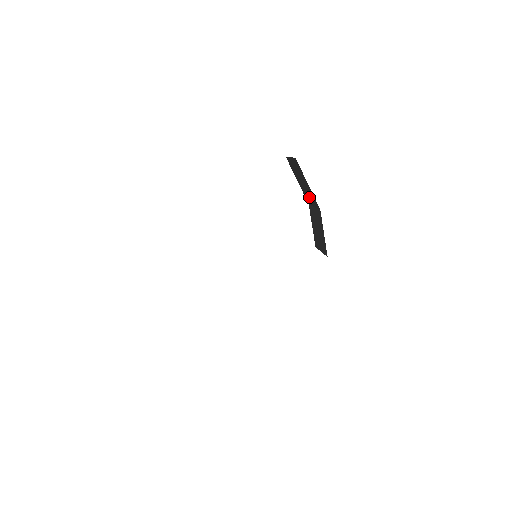
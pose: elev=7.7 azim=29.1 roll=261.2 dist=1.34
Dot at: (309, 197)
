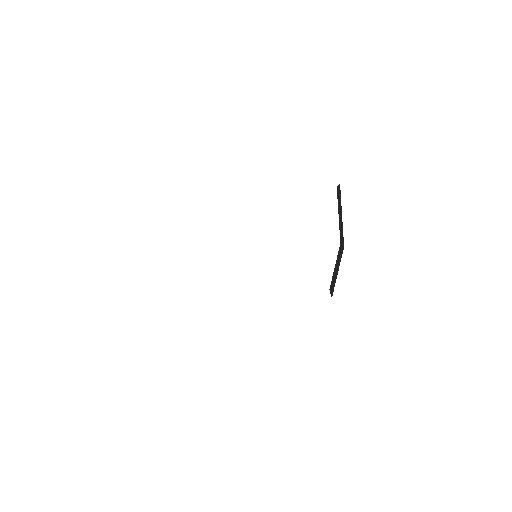
Dot at: (341, 233)
